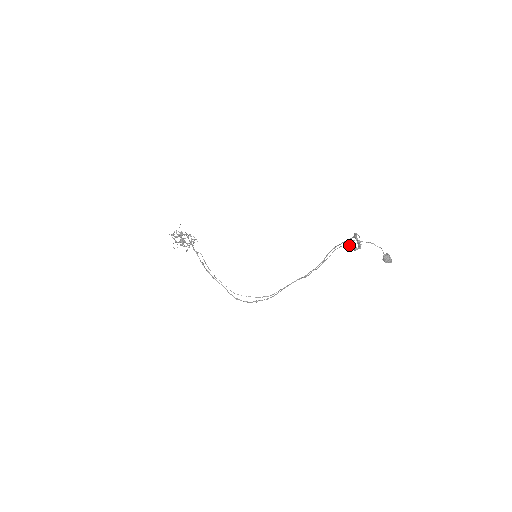
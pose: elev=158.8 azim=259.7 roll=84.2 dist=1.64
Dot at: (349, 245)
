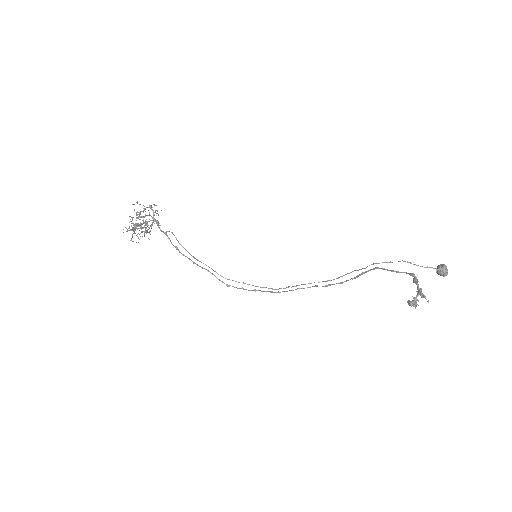
Dot at: (410, 305)
